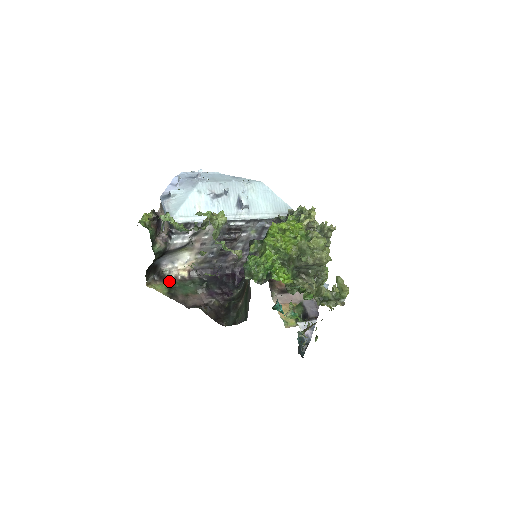
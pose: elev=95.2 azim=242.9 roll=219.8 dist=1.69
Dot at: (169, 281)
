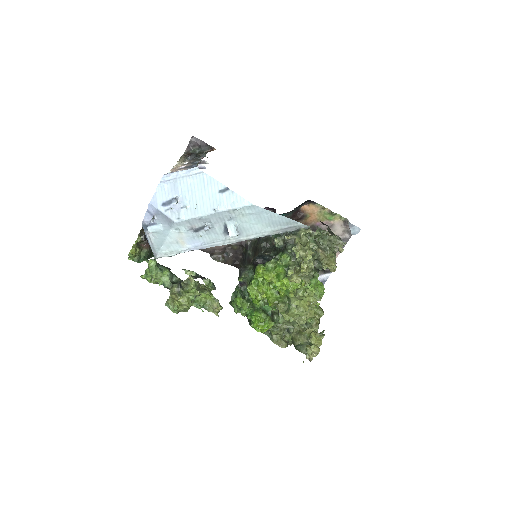
Dot at: occluded
